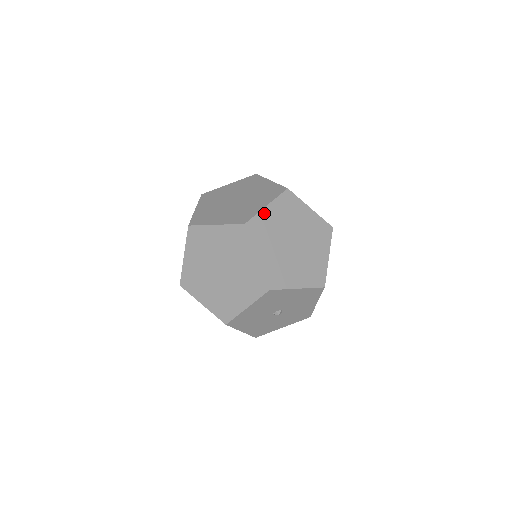
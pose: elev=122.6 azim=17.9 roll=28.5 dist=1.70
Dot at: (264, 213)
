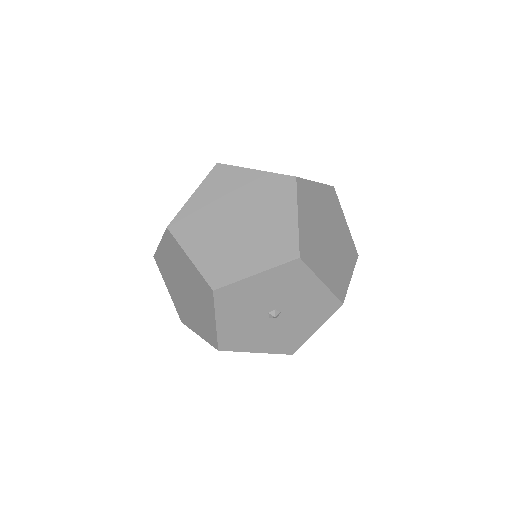
Dot at: (313, 185)
